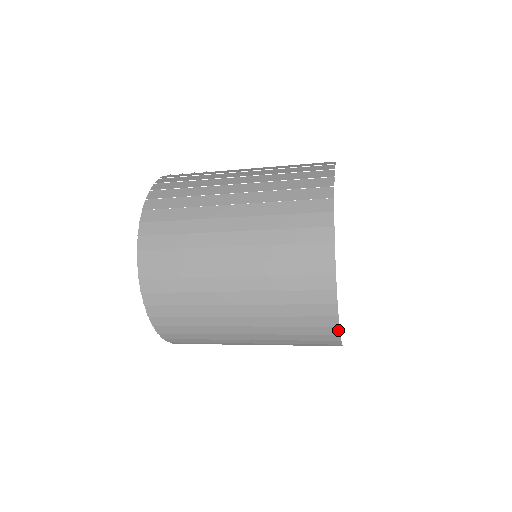
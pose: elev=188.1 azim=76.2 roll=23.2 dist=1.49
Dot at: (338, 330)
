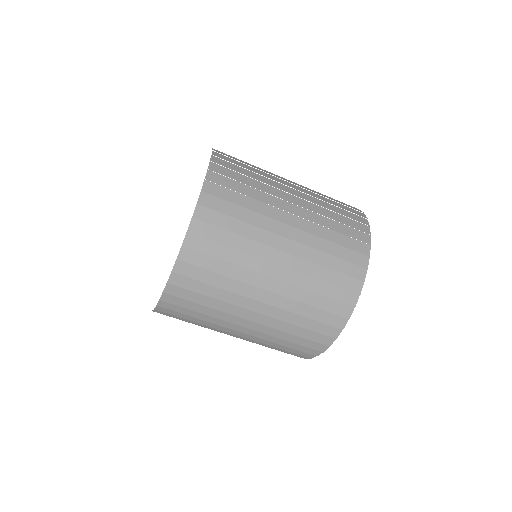
Dot at: (361, 287)
